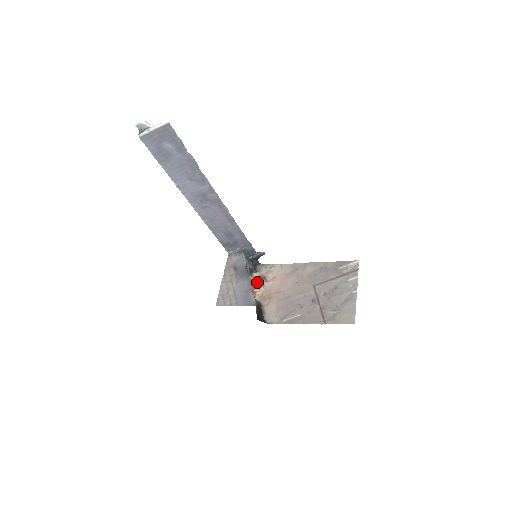
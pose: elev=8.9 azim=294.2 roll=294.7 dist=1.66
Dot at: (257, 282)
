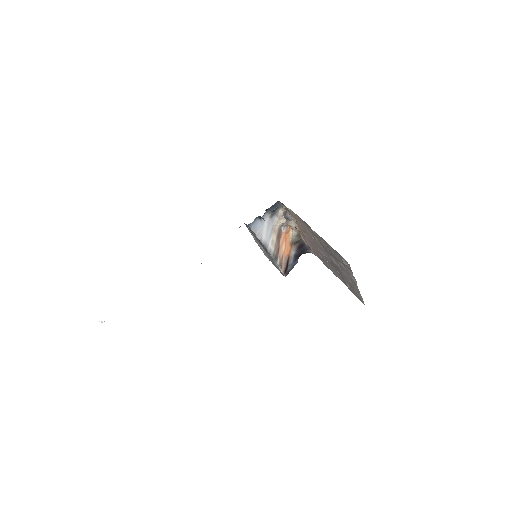
Dot at: (285, 220)
